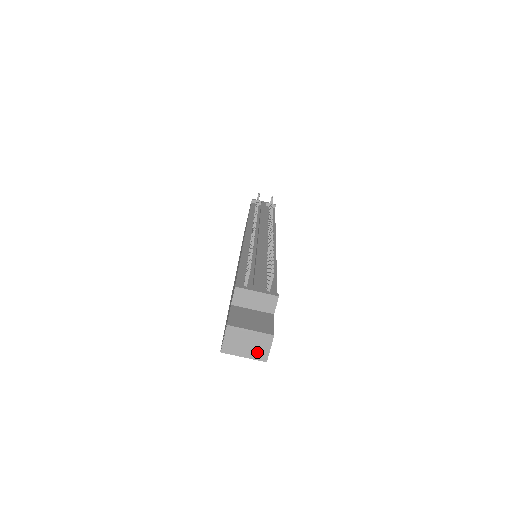
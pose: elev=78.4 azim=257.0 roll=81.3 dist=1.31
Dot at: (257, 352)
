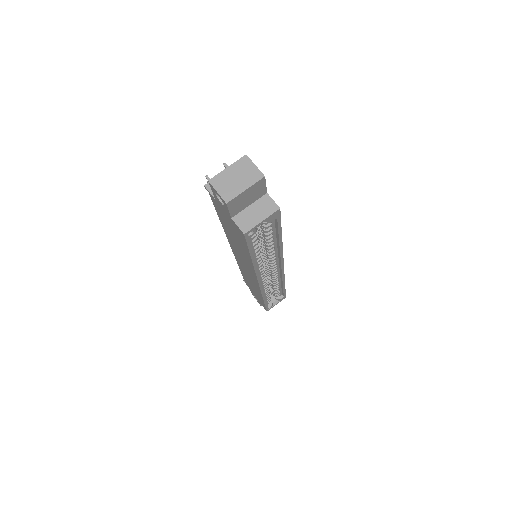
Dot at: (250, 177)
